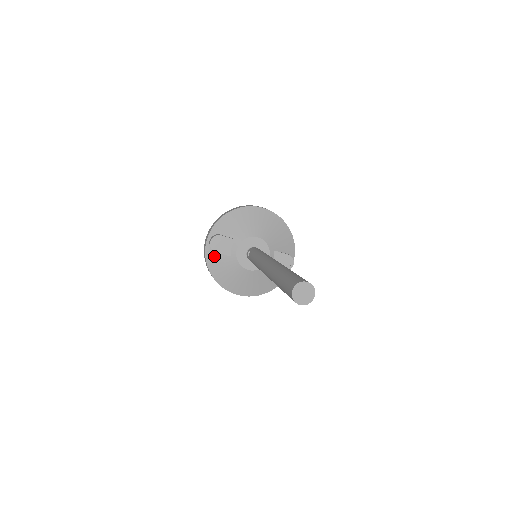
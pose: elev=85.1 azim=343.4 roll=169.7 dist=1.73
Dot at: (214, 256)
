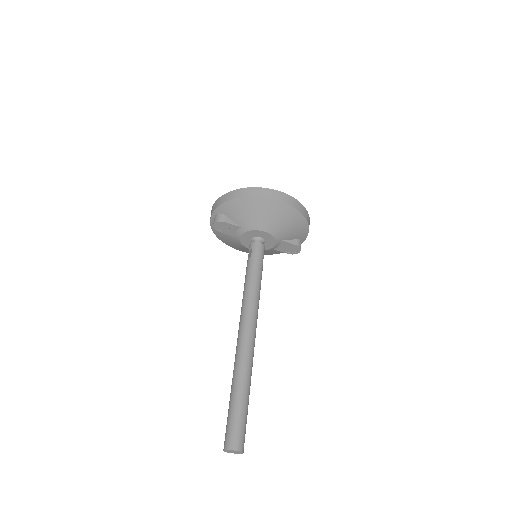
Dot at: occluded
